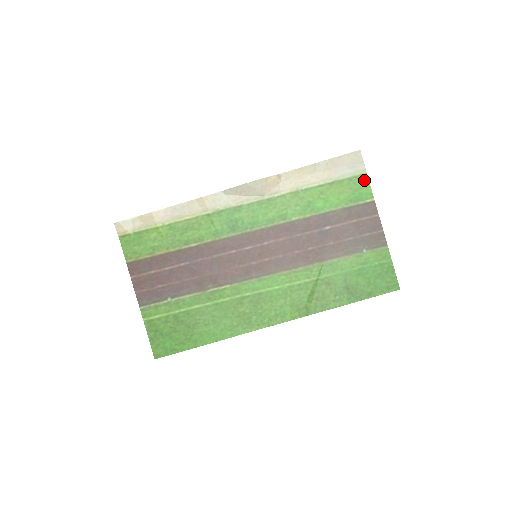
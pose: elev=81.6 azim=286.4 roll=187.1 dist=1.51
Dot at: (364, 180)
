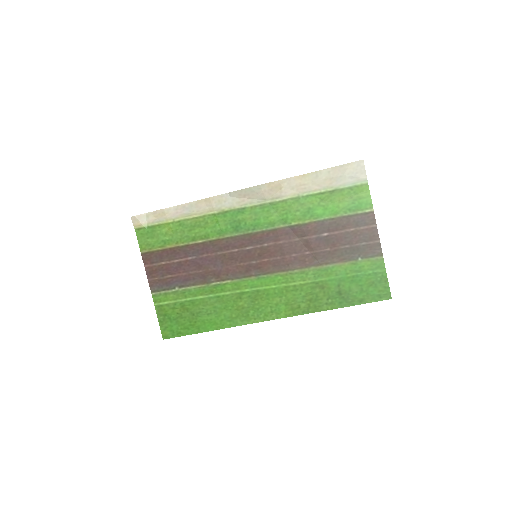
Dot at: (365, 190)
